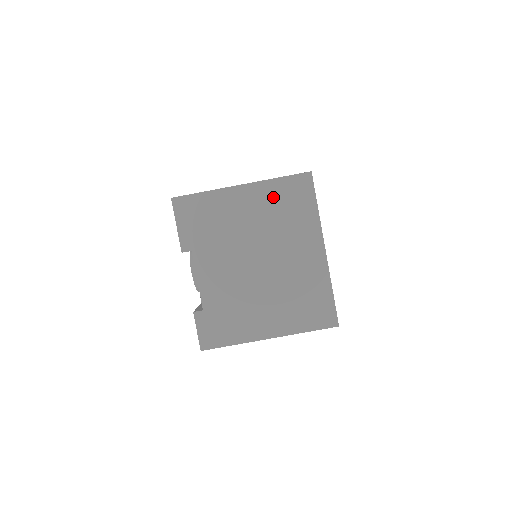
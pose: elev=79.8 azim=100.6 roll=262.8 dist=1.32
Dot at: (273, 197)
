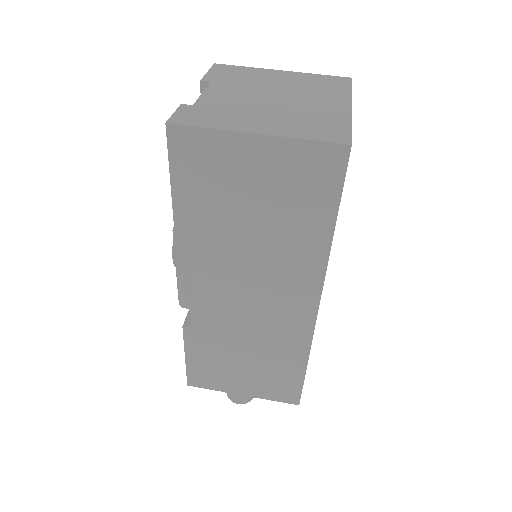
Dot at: (309, 79)
